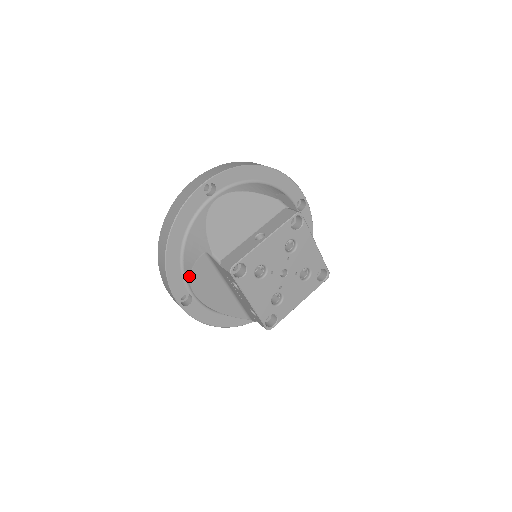
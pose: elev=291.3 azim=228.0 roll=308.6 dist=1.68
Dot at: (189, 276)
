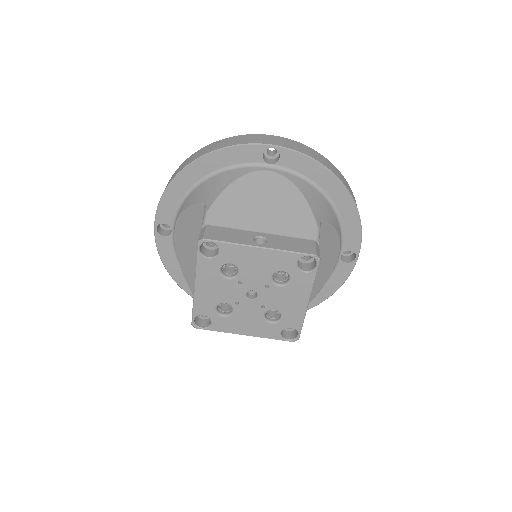
Dot at: (181, 212)
